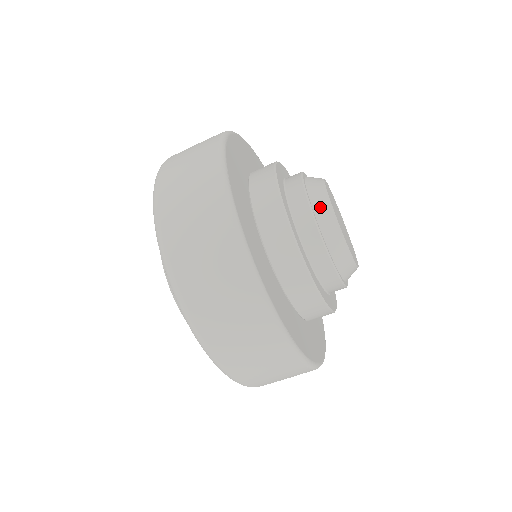
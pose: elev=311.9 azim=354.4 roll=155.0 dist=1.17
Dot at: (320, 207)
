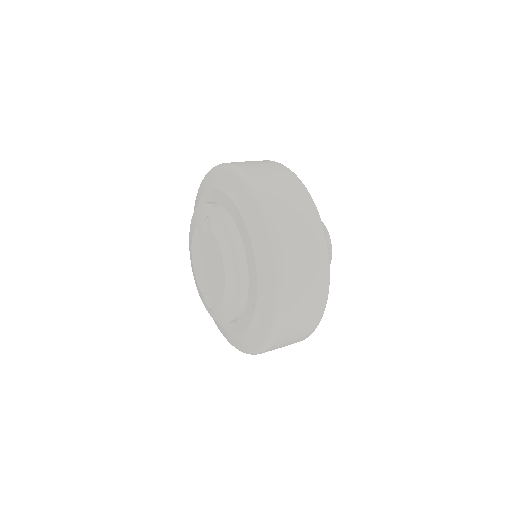
Dot at: occluded
